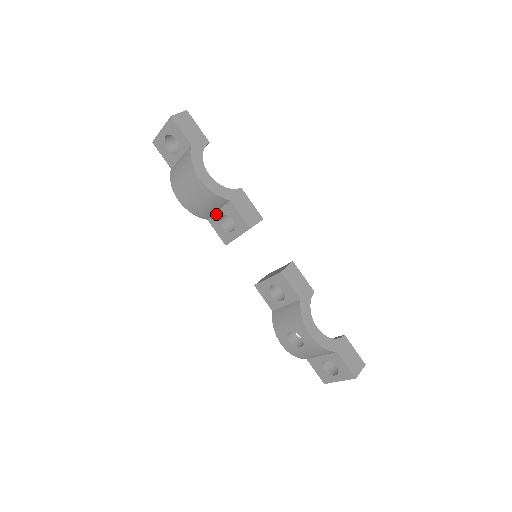
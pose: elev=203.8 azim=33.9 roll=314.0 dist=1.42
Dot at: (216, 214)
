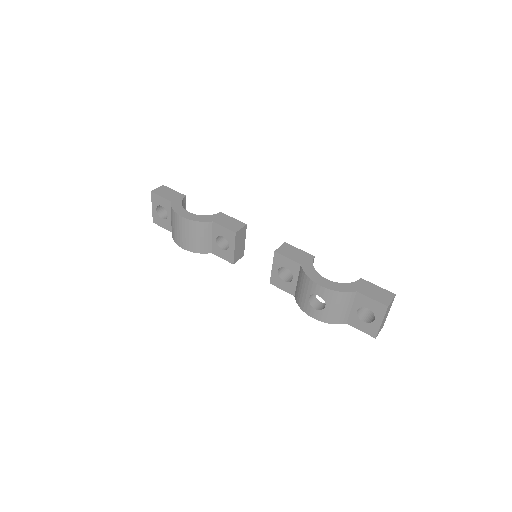
Dot at: (213, 242)
